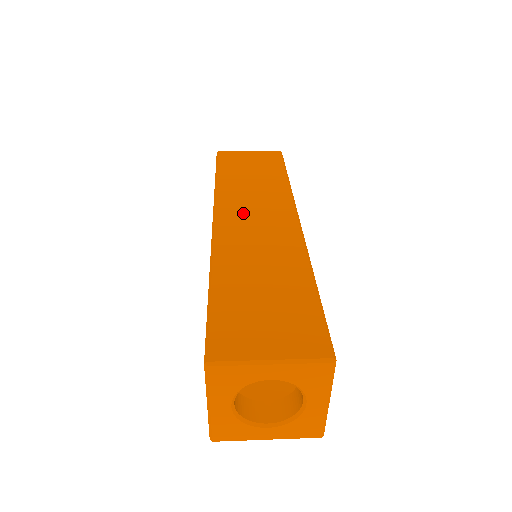
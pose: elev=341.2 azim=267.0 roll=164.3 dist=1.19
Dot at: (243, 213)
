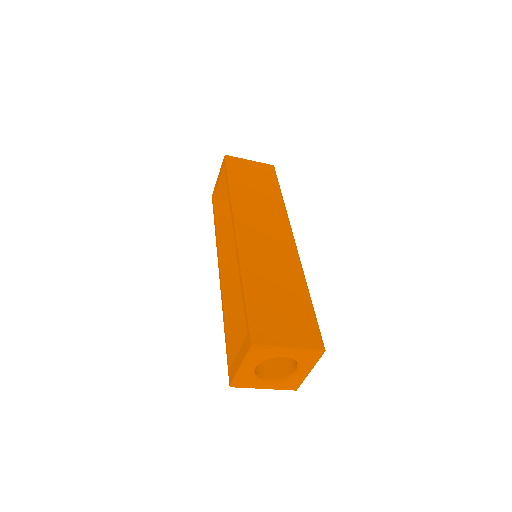
Dot at: (256, 225)
